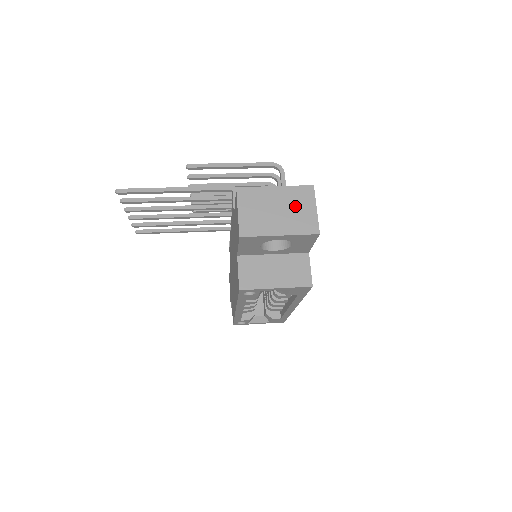
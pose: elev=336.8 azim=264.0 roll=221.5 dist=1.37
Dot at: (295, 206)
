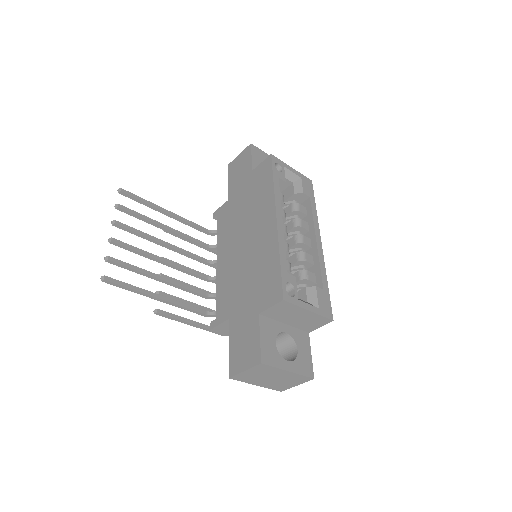
Dot at: occluded
